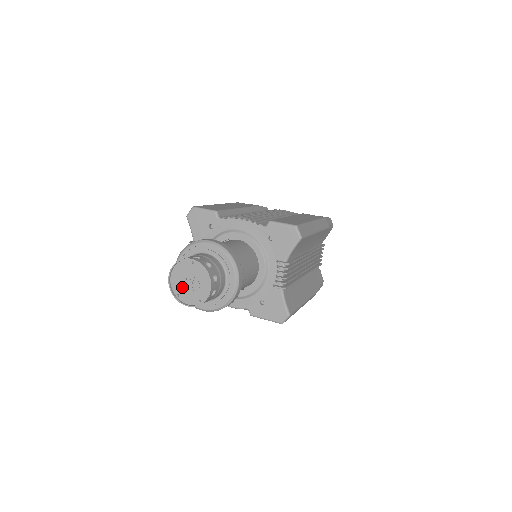
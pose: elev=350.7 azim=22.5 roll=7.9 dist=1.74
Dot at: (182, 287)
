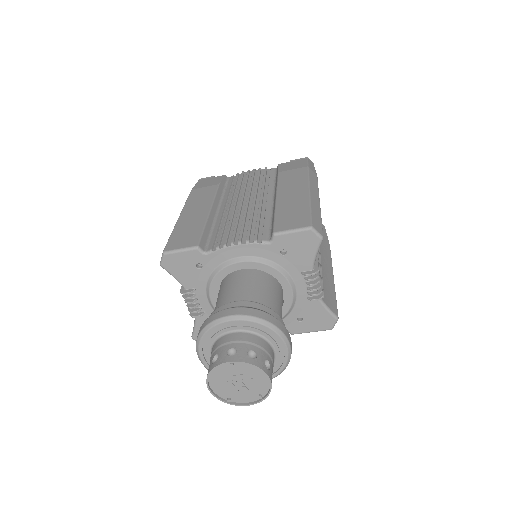
Dot at: (230, 390)
